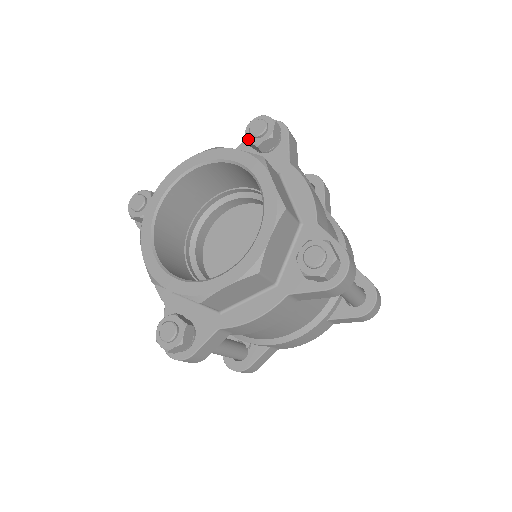
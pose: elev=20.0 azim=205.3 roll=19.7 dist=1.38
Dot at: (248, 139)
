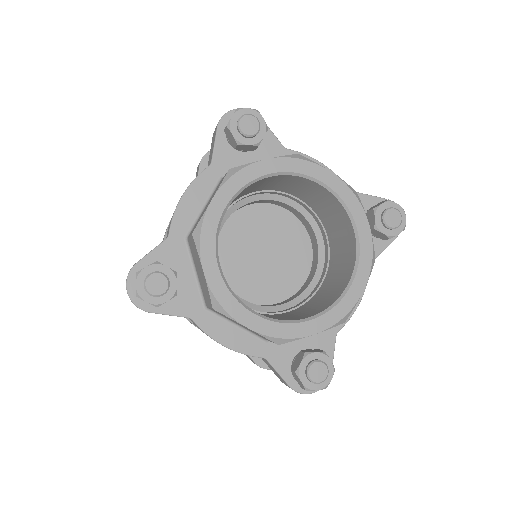
Dot at: (377, 214)
